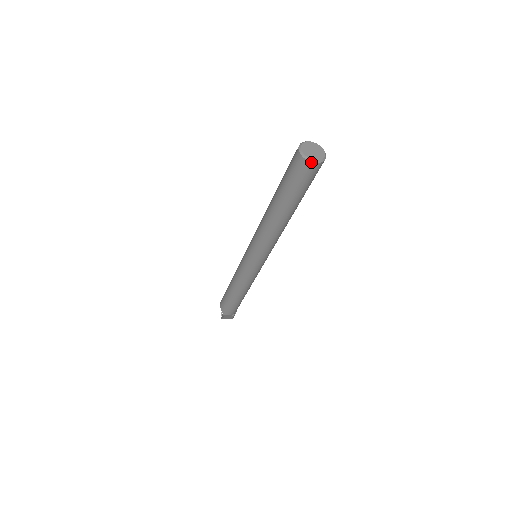
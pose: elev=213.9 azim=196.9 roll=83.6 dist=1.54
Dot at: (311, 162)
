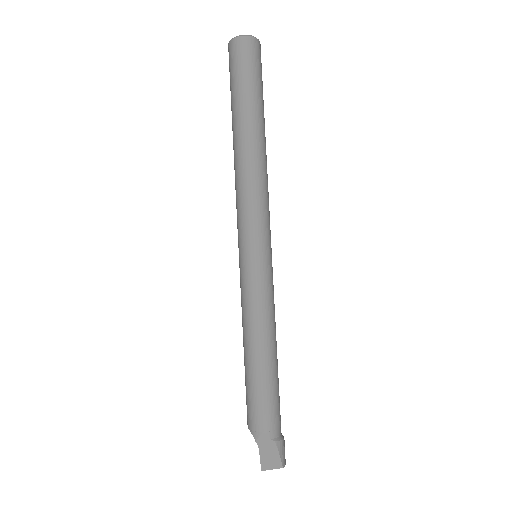
Dot at: (239, 37)
